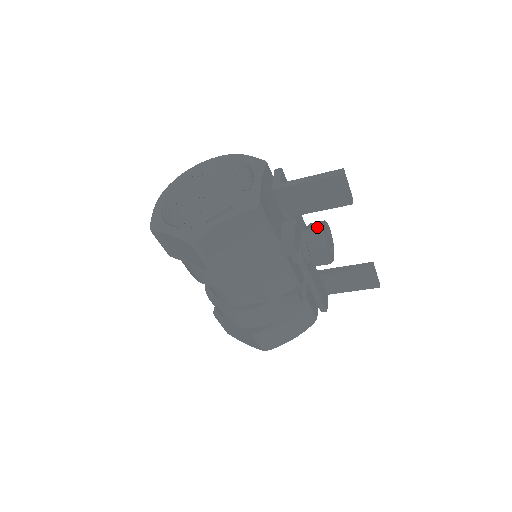
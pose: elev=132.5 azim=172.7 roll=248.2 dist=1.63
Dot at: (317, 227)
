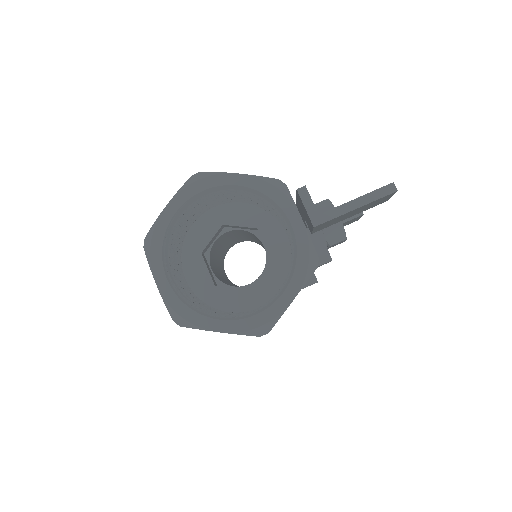
Dot at: occluded
